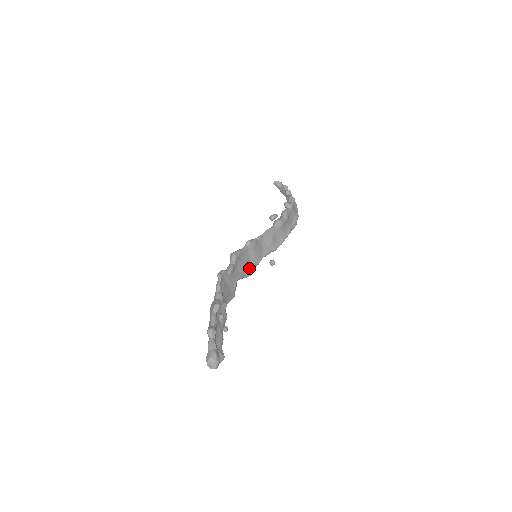
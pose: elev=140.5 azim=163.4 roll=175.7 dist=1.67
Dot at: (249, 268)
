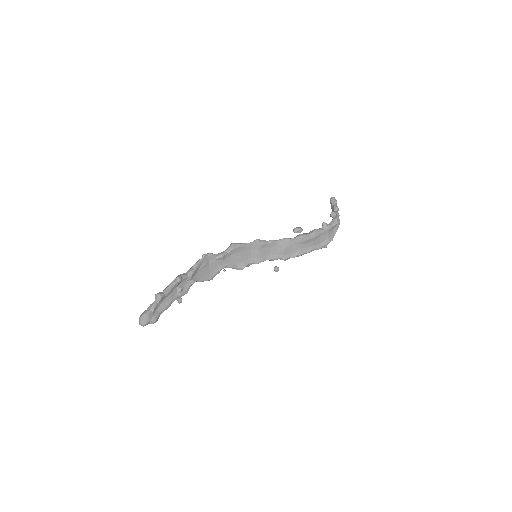
Dot at: (245, 263)
